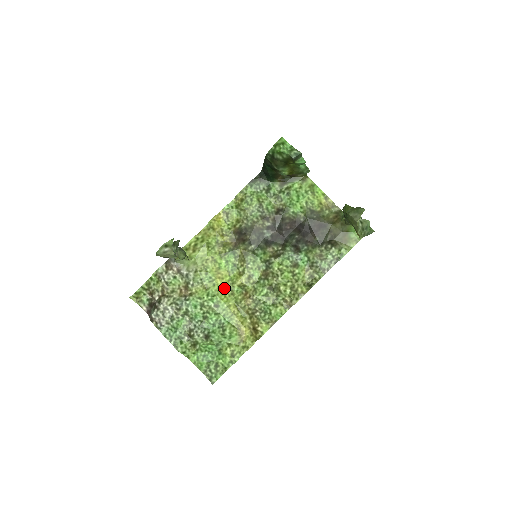
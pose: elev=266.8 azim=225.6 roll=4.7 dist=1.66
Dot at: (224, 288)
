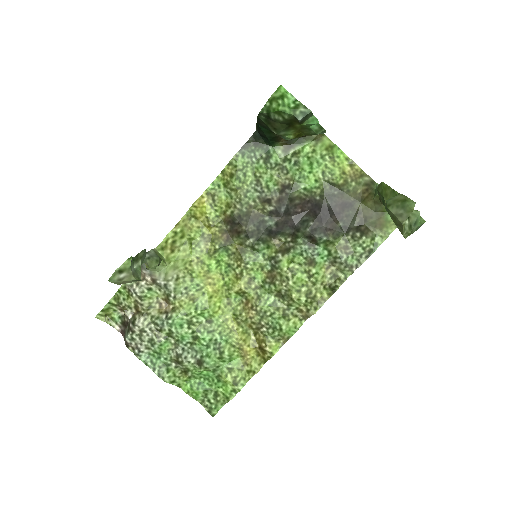
Dot at: (217, 296)
